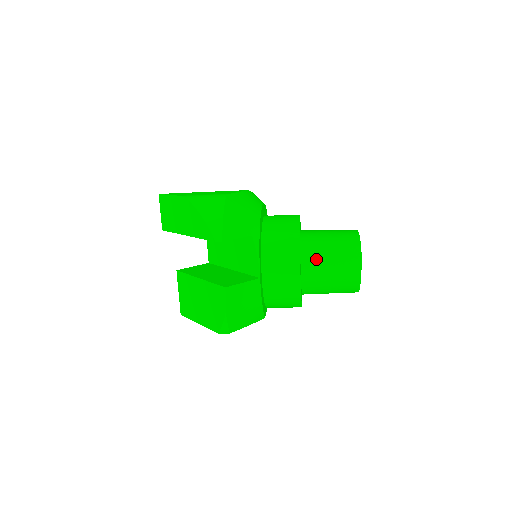
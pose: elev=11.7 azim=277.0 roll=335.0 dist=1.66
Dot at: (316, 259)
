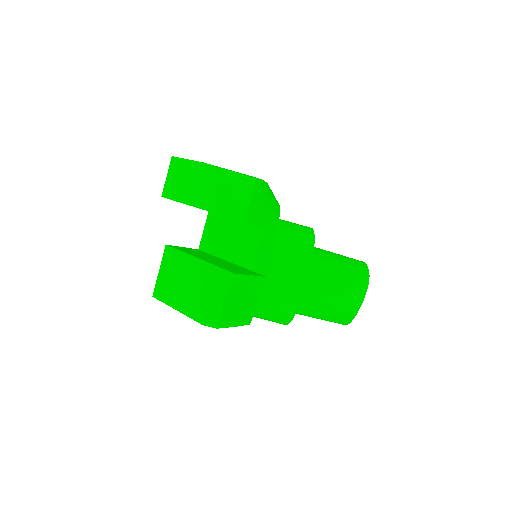
Dot at: (323, 276)
